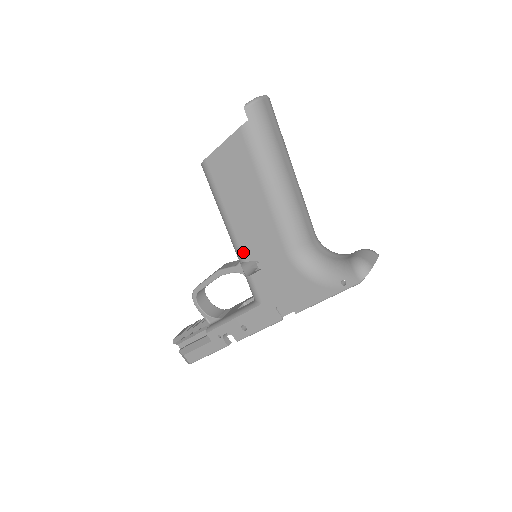
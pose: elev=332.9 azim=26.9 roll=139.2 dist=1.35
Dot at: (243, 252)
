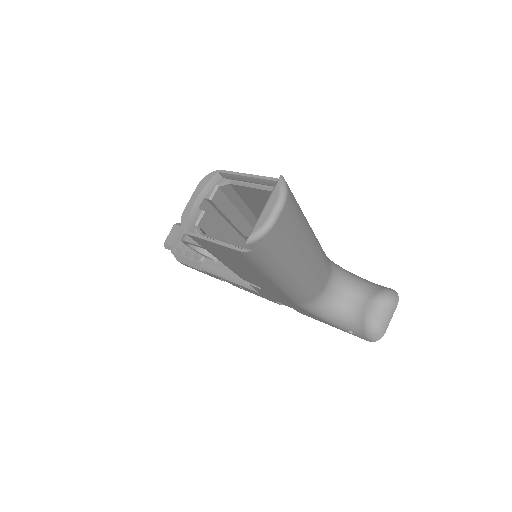
Dot at: (241, 277)
